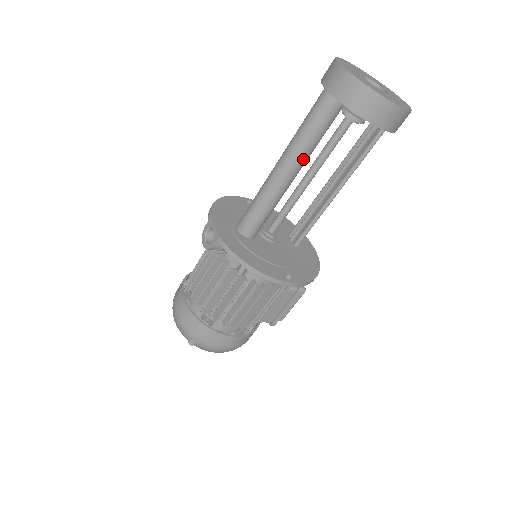
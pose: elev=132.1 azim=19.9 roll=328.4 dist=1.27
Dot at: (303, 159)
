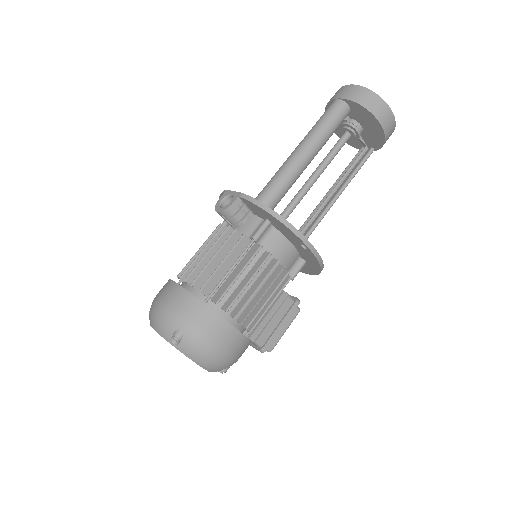
Dot at: (318, 146)
